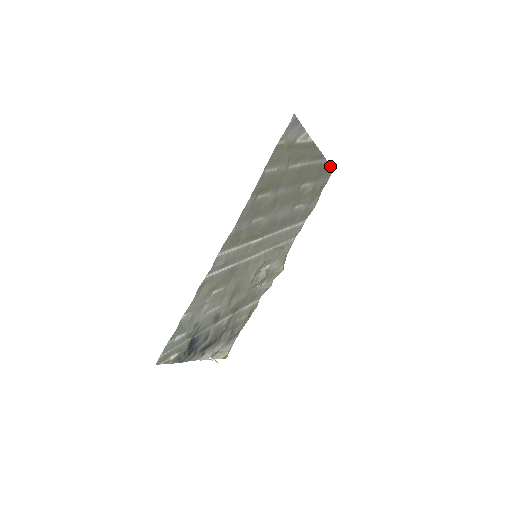
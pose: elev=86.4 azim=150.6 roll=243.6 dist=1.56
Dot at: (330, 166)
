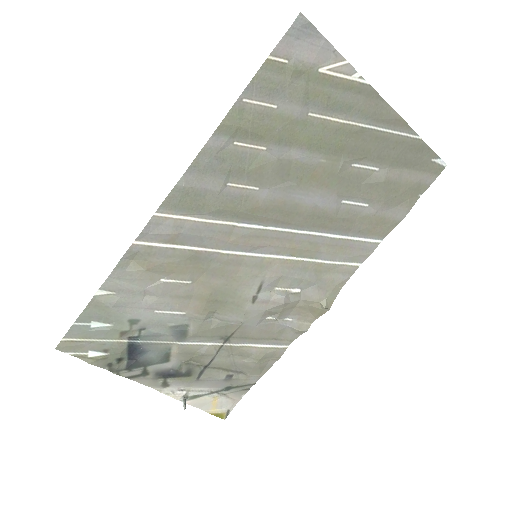
Dot at: (435, 154)
